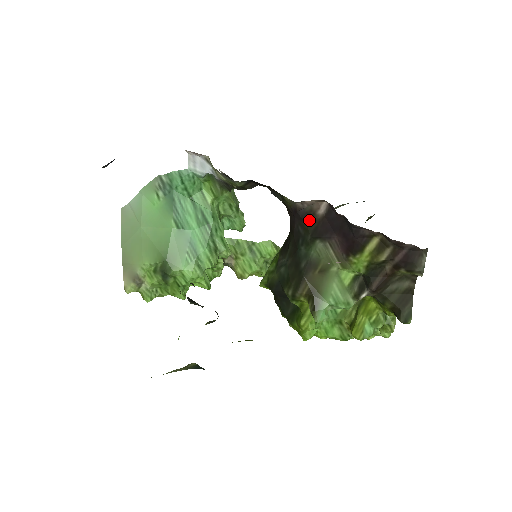
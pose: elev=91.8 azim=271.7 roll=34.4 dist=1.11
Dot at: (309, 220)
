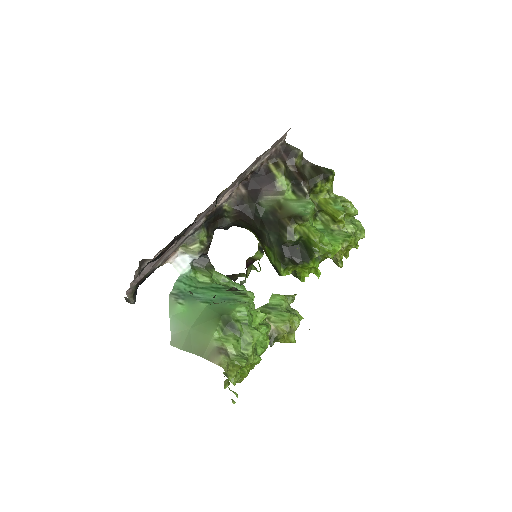
Dot at: (245, 201)
